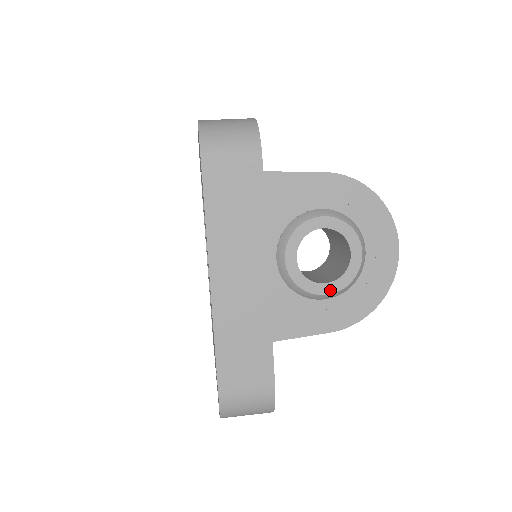
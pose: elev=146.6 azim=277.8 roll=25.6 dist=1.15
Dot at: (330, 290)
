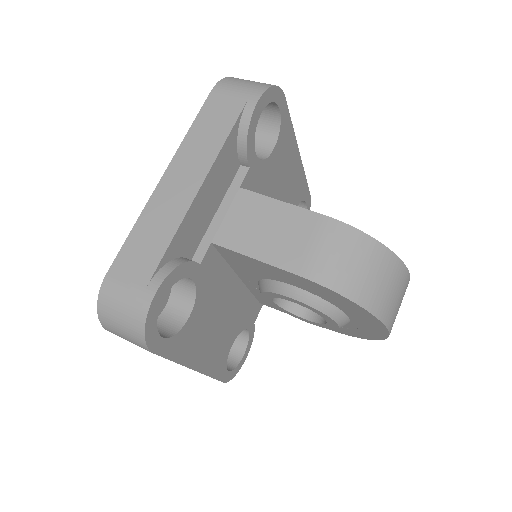
Dot at: (309, 322)
